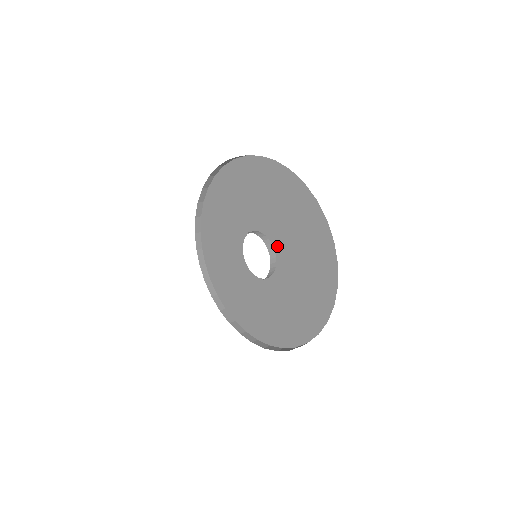
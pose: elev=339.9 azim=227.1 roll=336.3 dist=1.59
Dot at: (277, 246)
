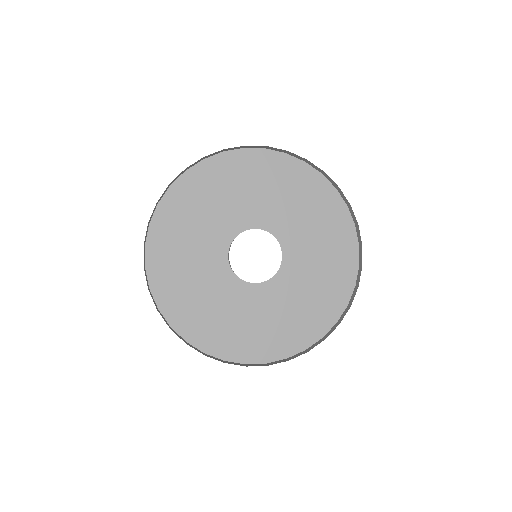
Dot at: (265, 225)
